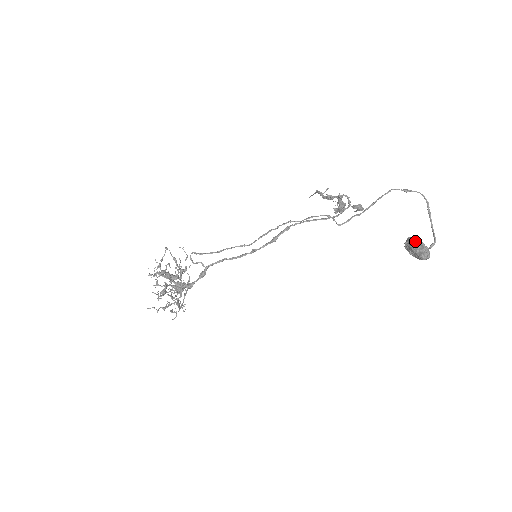
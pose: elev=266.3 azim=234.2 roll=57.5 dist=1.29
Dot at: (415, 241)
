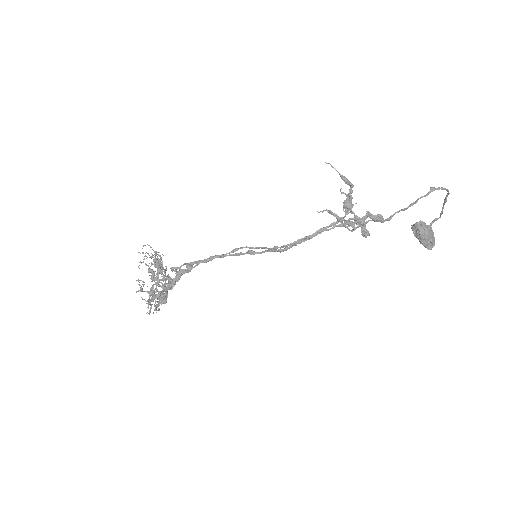
Dot at: (426, 237)
